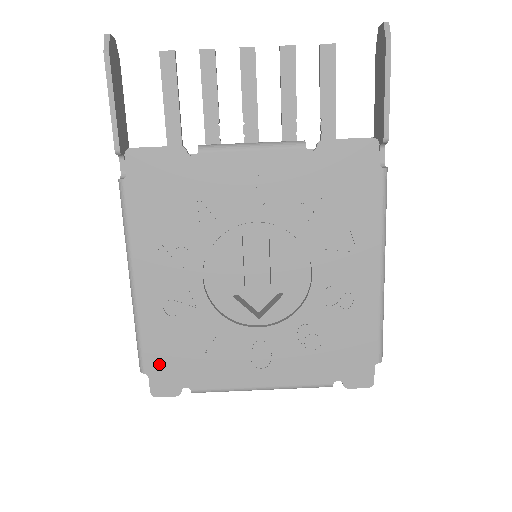
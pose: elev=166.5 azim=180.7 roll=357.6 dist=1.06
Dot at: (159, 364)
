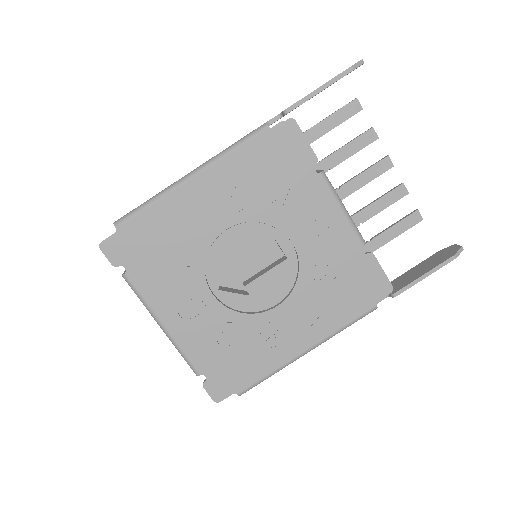
Dot at: (132, 235)
